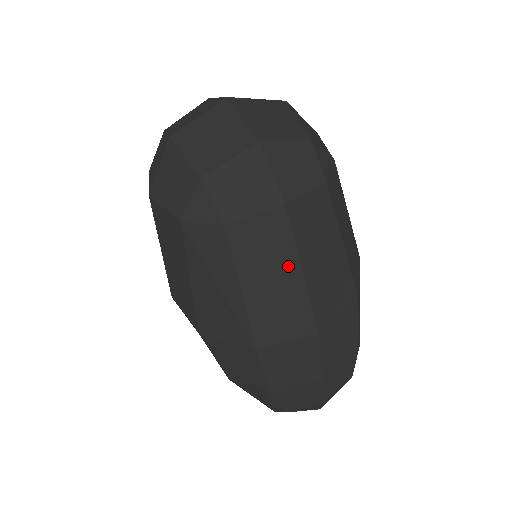
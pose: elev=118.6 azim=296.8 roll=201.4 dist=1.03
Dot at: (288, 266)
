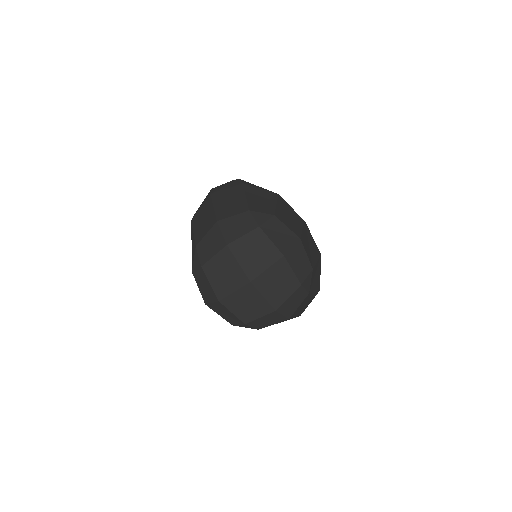
Dot at: occluded
